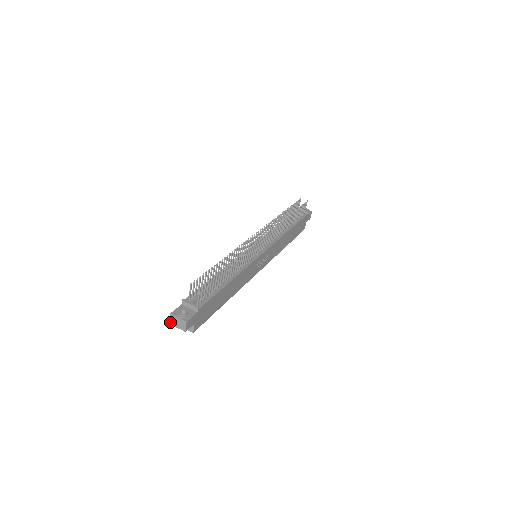
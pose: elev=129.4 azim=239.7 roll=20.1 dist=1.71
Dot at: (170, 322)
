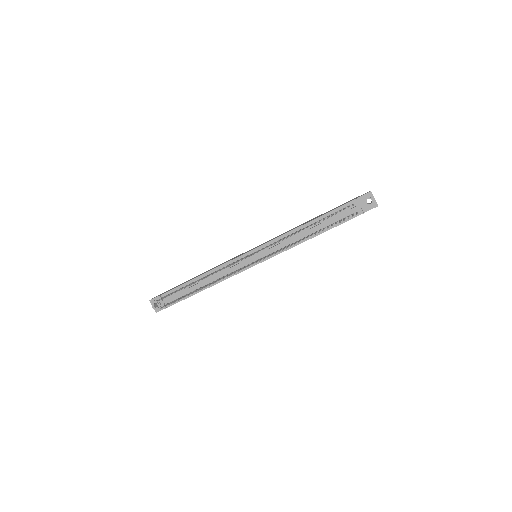
Dot at: occluded
